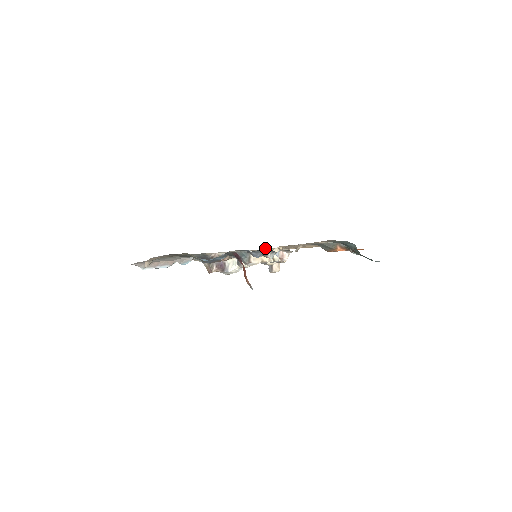
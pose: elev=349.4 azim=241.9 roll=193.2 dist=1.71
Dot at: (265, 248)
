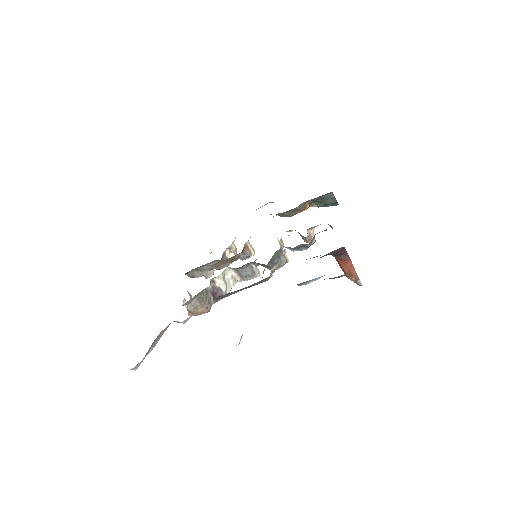
Dot at: occluded
